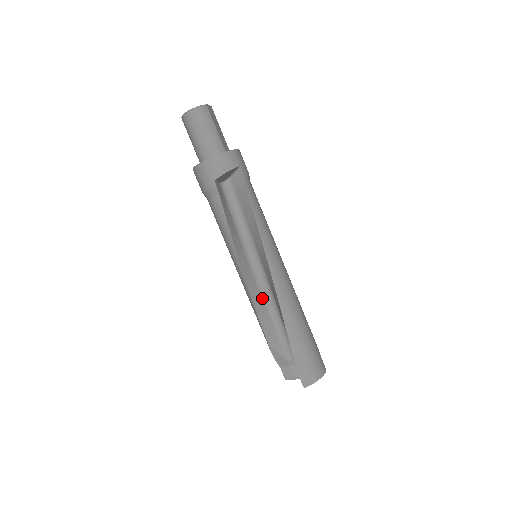
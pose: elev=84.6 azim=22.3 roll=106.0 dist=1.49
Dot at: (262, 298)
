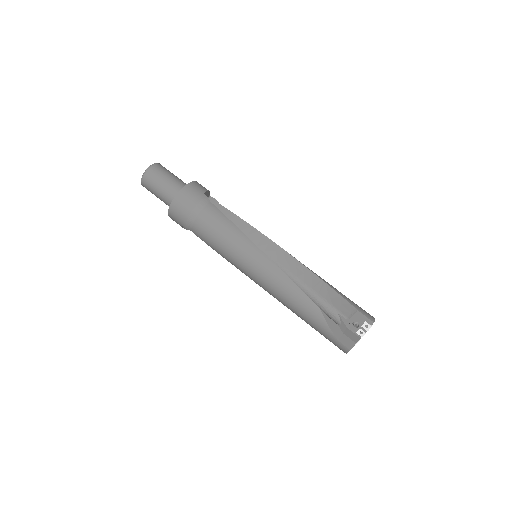
Dot at: occluded
